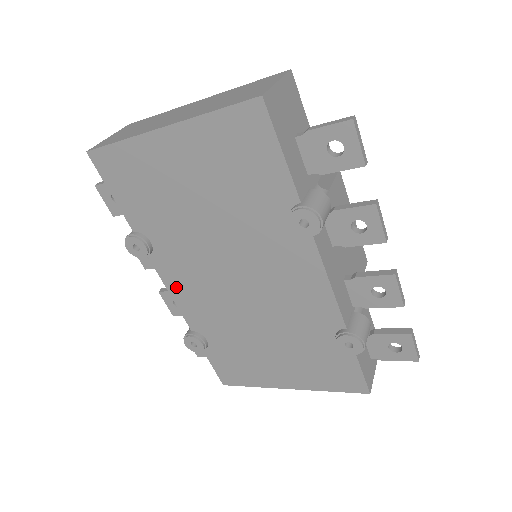
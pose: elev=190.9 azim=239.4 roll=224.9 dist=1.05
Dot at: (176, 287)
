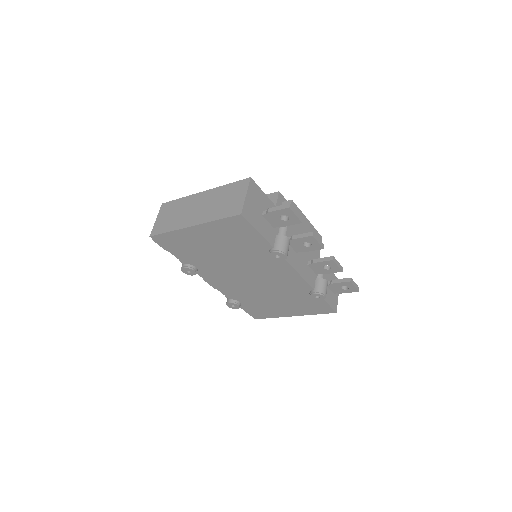
Dot at: (216, 283)
